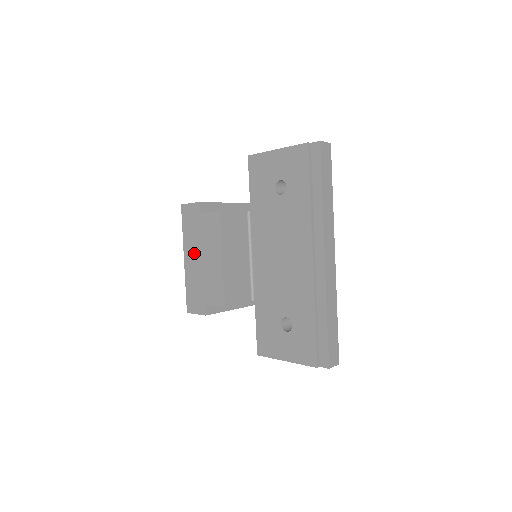
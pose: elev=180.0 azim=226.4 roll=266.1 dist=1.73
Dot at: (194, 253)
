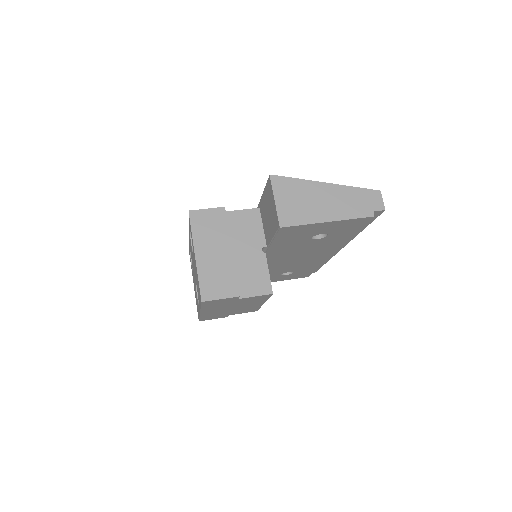
Dot at: (220, 309)
